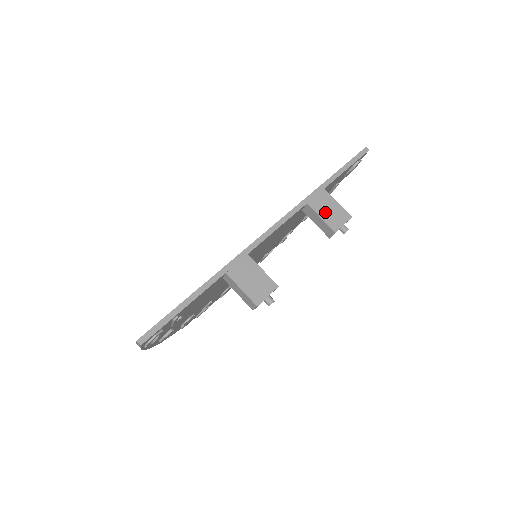
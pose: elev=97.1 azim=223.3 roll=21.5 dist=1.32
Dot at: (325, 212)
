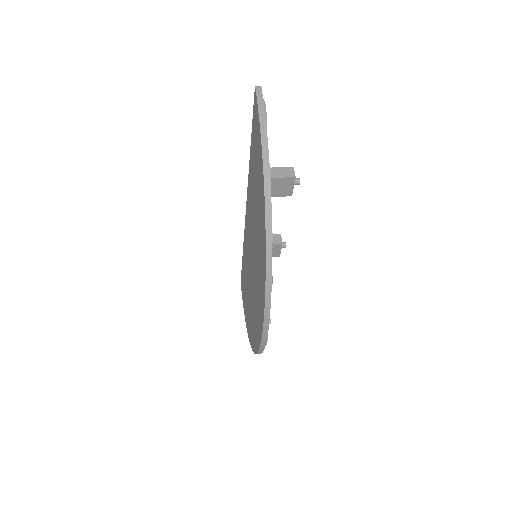
Dot at: occluded
